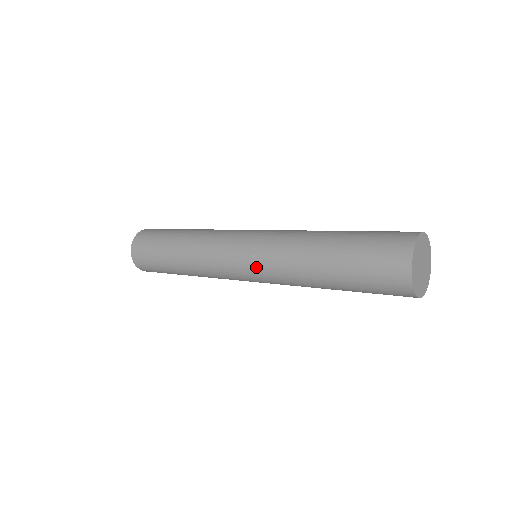
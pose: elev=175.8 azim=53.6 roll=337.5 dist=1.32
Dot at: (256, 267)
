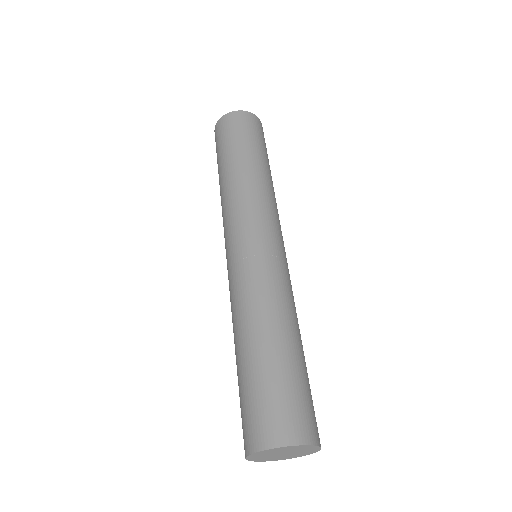
Dot at: occluded
